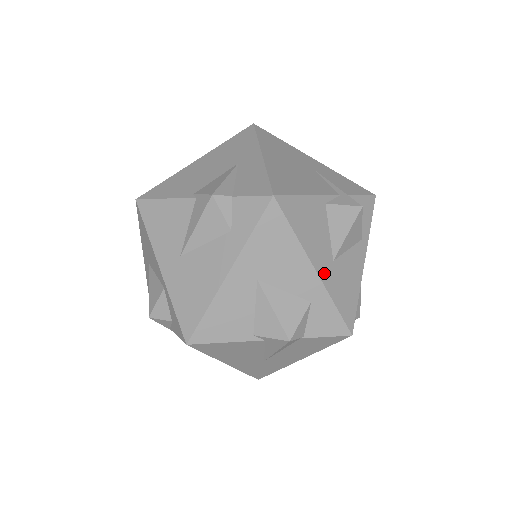
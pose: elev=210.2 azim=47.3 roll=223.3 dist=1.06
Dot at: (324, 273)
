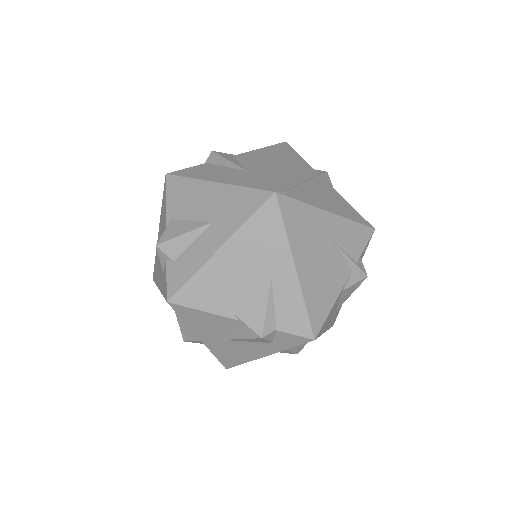
Dot at: (329, 325)
